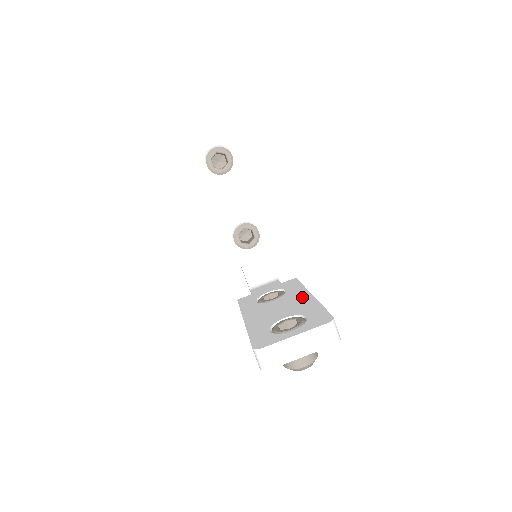
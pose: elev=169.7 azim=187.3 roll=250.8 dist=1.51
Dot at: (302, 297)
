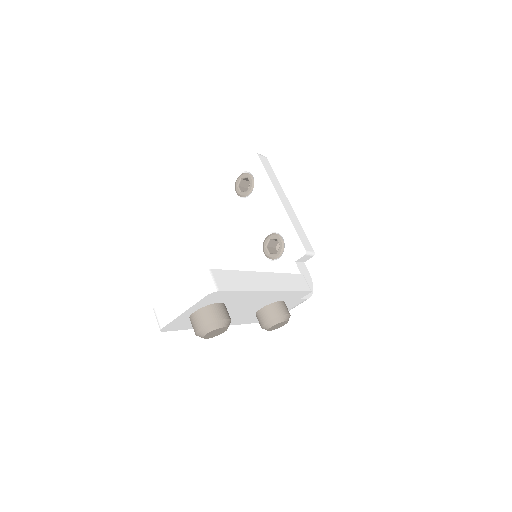
Dot at: occluded
